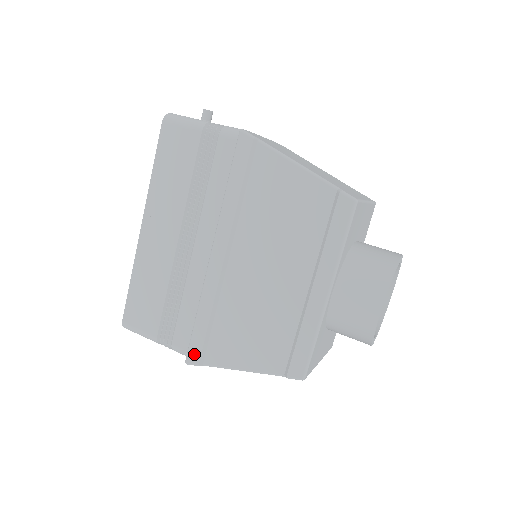
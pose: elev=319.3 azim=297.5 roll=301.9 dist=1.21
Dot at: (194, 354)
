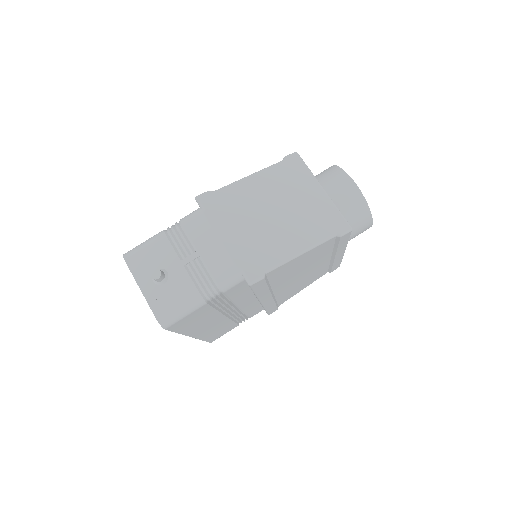
Dot at: (273, 311)
